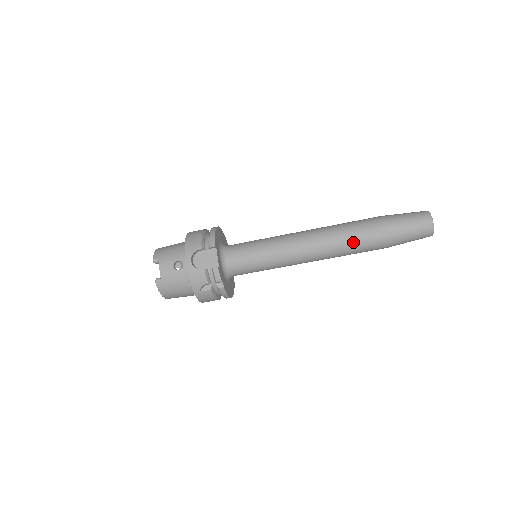
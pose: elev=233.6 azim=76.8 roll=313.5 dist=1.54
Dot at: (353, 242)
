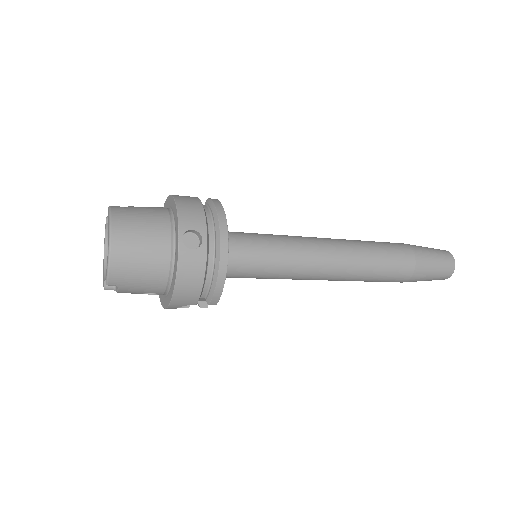
Dot at: occluded
